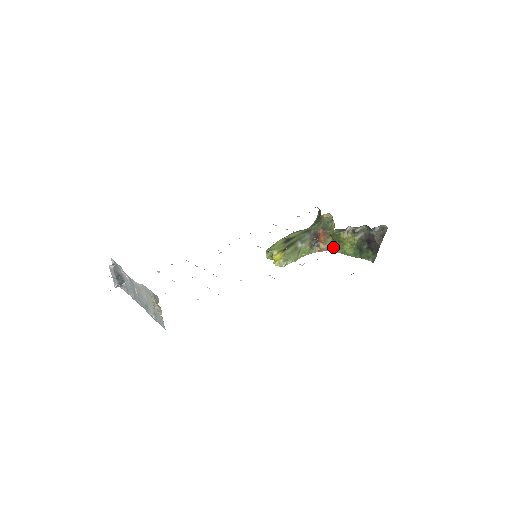
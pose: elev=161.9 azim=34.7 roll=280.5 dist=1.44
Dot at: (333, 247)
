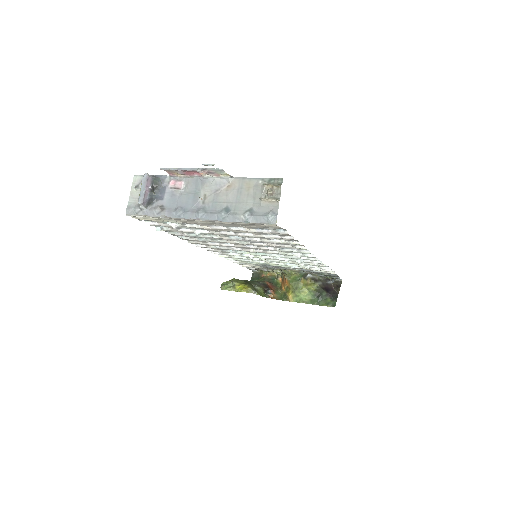
Dot at: (284, 297)
